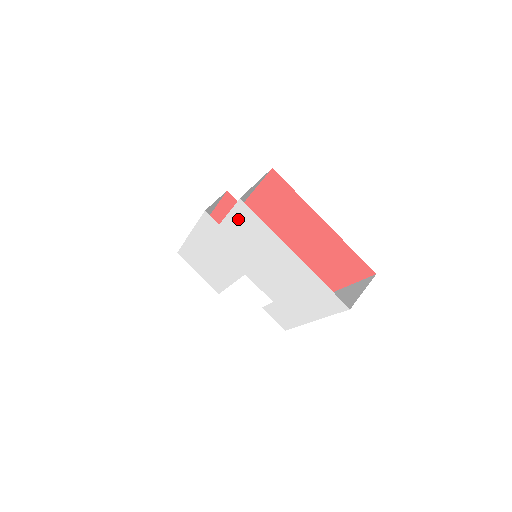
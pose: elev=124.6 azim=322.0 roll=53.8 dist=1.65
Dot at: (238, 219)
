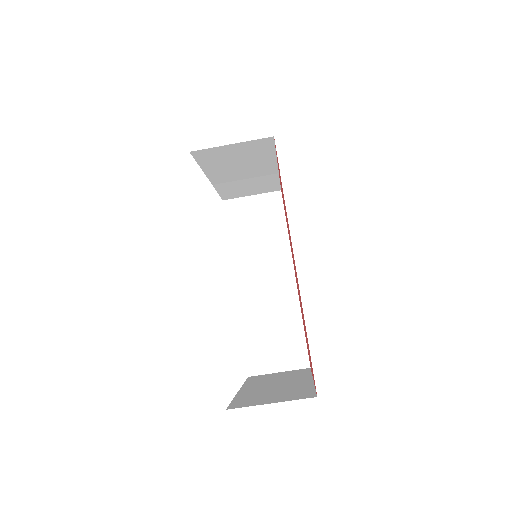
Dot at: occluded
